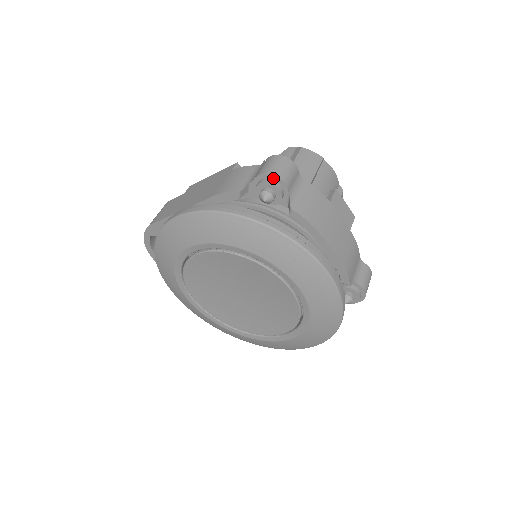
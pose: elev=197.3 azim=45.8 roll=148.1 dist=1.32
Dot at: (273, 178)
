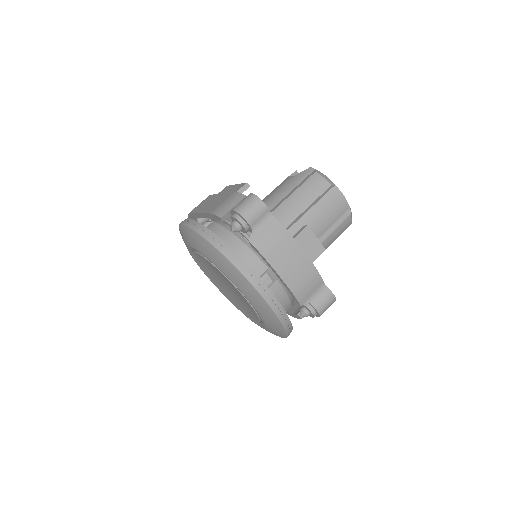
Dot at: (240, 215)
